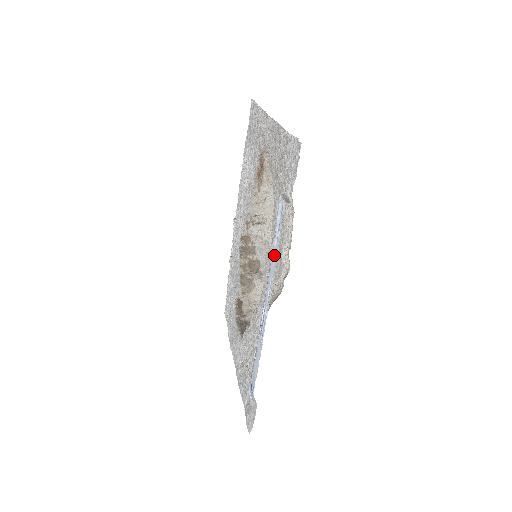
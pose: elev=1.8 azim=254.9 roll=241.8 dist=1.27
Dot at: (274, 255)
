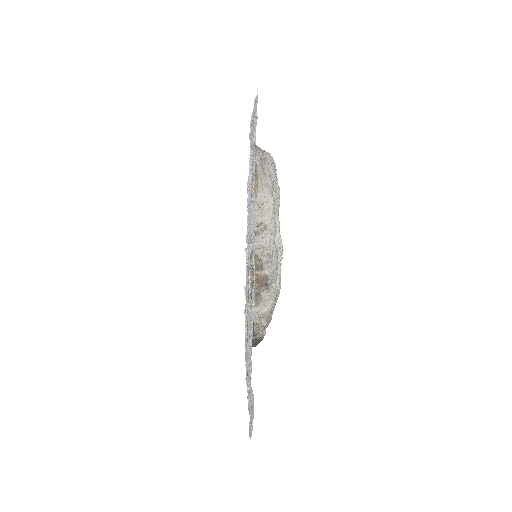
Dot at: (250, 206)
